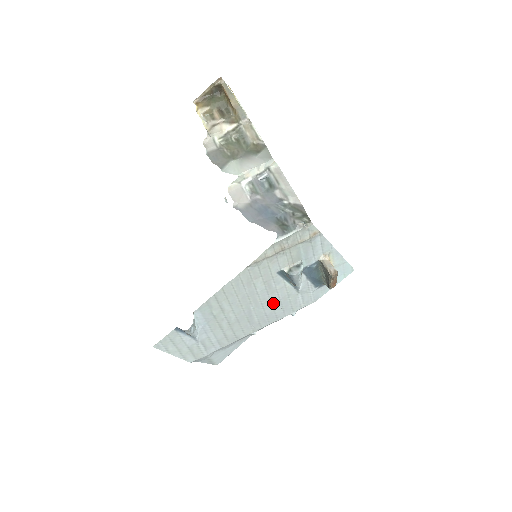
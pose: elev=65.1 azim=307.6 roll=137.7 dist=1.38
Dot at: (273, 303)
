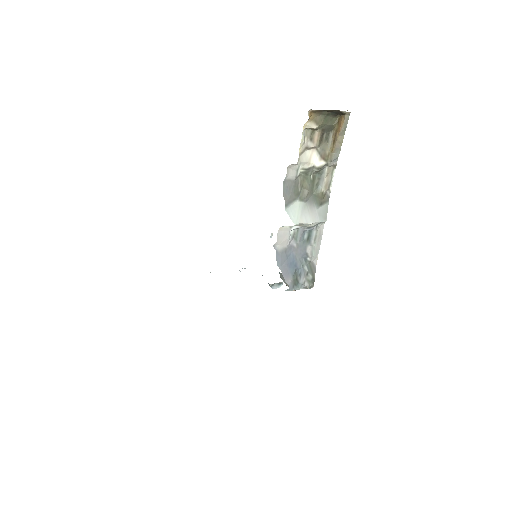
Dot at: occluded
